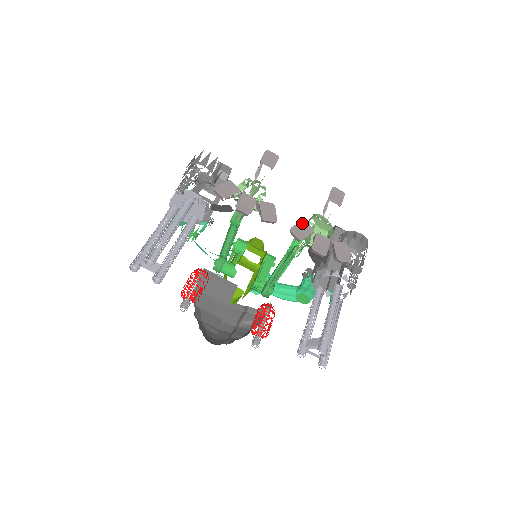
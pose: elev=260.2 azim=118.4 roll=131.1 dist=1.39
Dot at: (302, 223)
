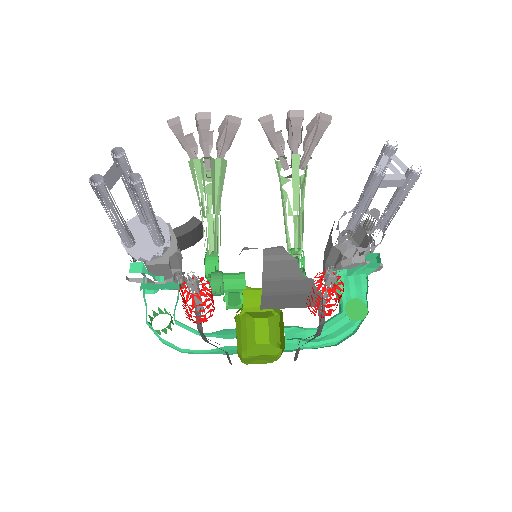
Dot at: occluded
